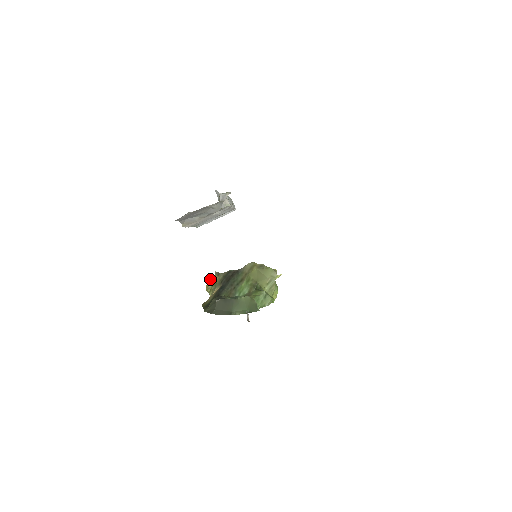
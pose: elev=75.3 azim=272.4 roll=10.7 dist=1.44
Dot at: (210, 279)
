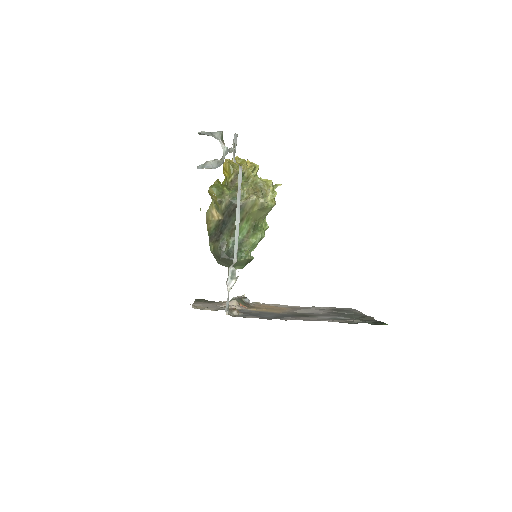
Dot at: (212, 193)
